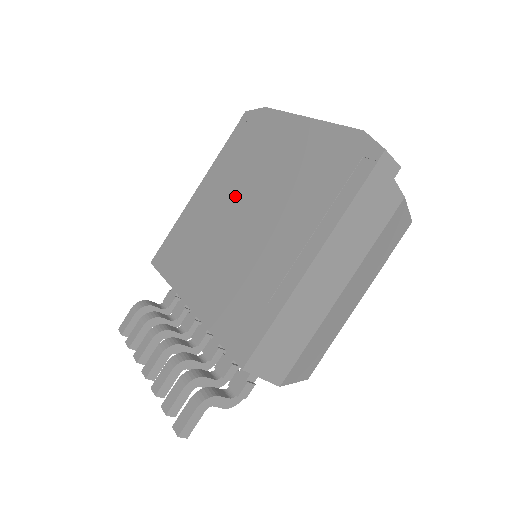
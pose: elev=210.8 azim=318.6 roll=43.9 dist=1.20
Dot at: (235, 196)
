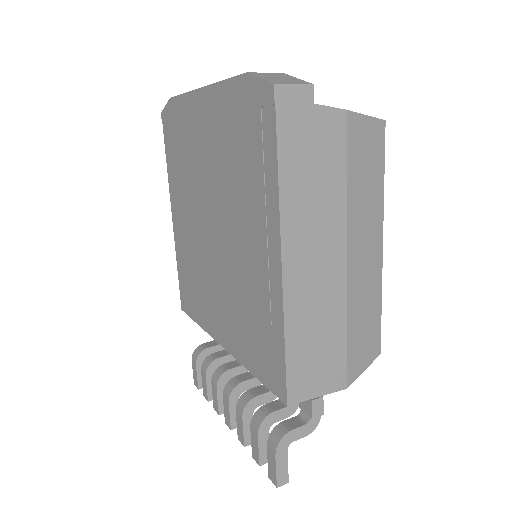
Dot at: (196, 212)
